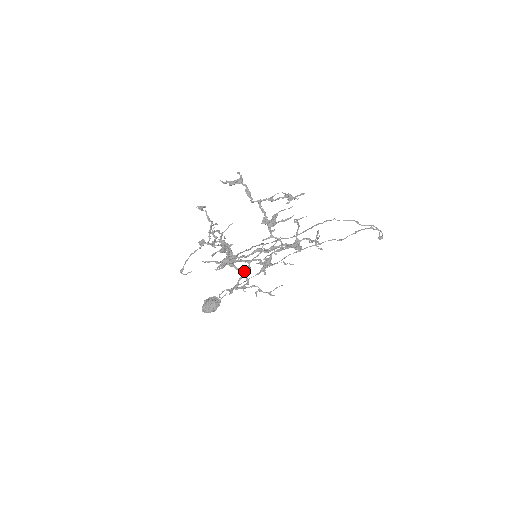
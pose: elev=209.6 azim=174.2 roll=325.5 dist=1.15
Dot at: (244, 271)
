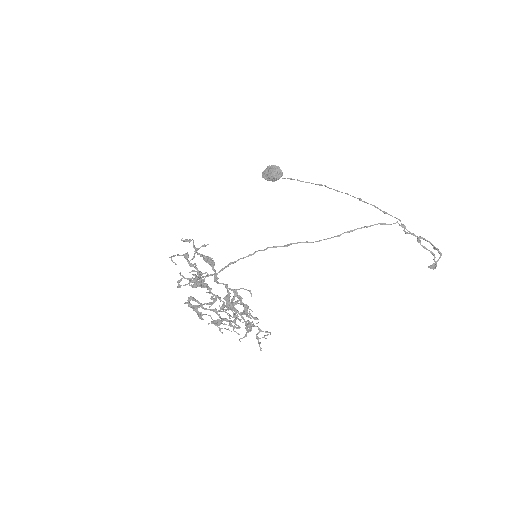
Dot at: (199, 314)
